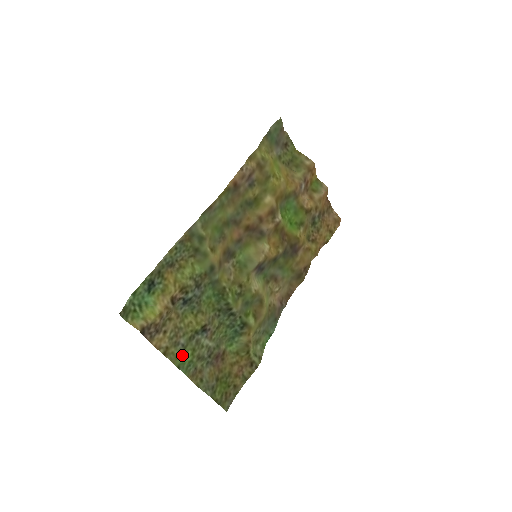
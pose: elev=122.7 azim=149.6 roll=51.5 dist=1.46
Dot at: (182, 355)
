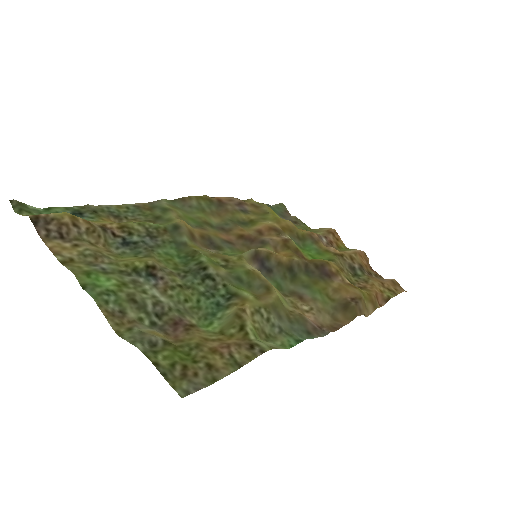
Dot at: (97, 276)
